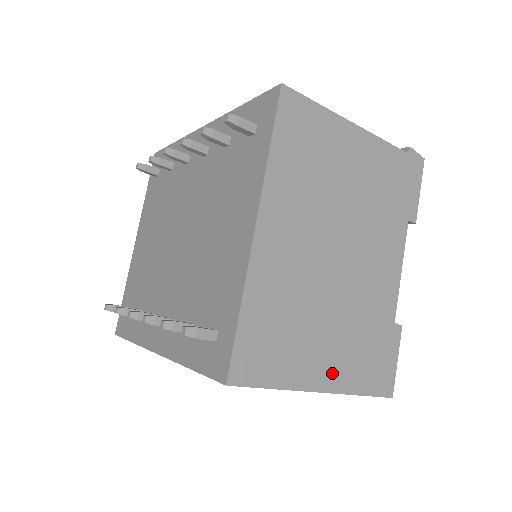
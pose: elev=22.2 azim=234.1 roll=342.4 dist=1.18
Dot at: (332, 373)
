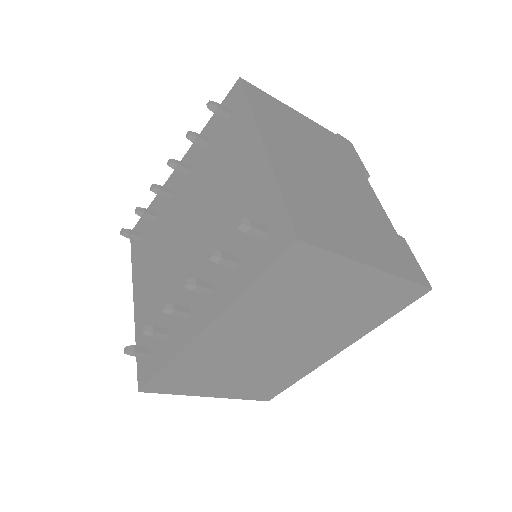
Dot at: (374, 256)
